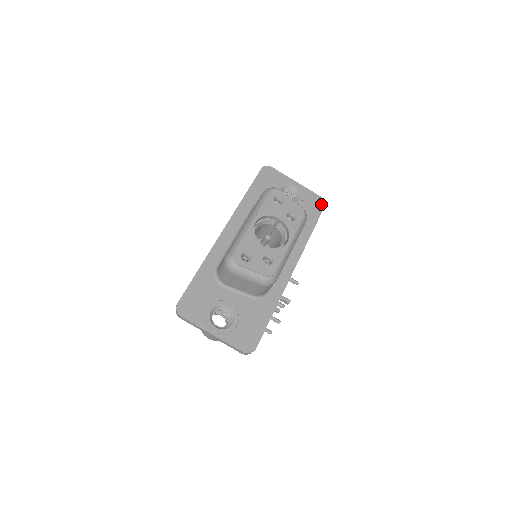
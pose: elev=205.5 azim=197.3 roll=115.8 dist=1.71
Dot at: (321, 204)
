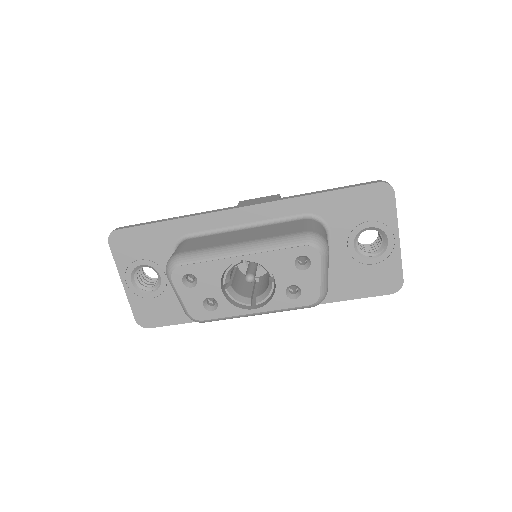
Dot at: (391, 288)
